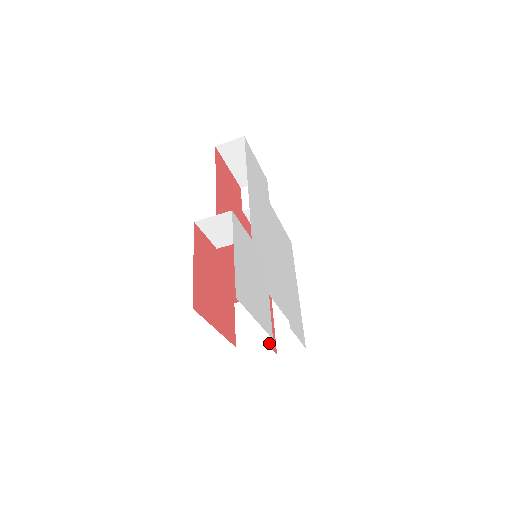
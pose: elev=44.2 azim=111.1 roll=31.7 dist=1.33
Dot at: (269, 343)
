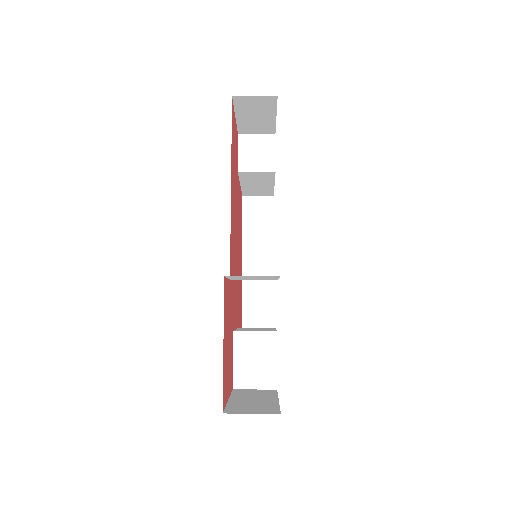
Dot at: occluded
